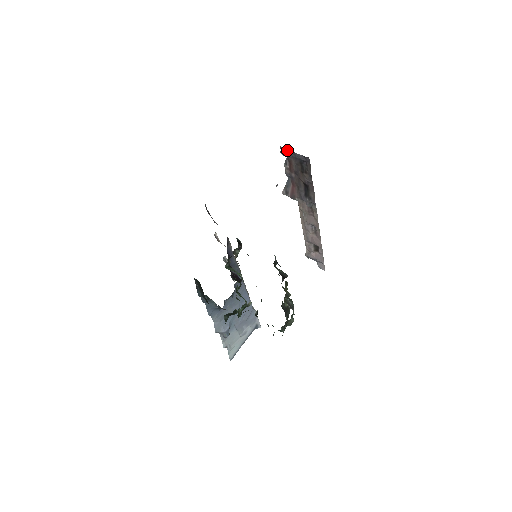
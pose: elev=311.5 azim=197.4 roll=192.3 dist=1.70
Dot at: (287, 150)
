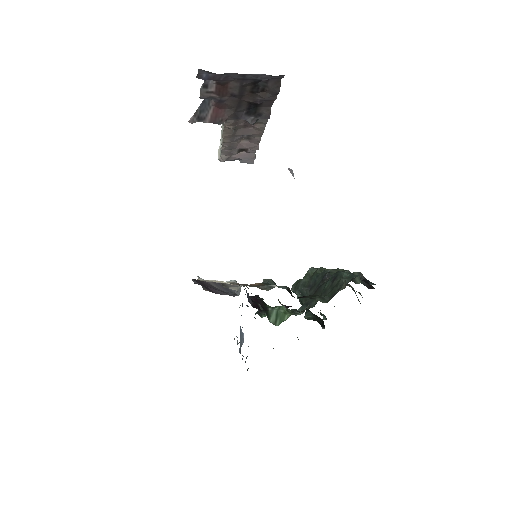
Dot at: occluded
